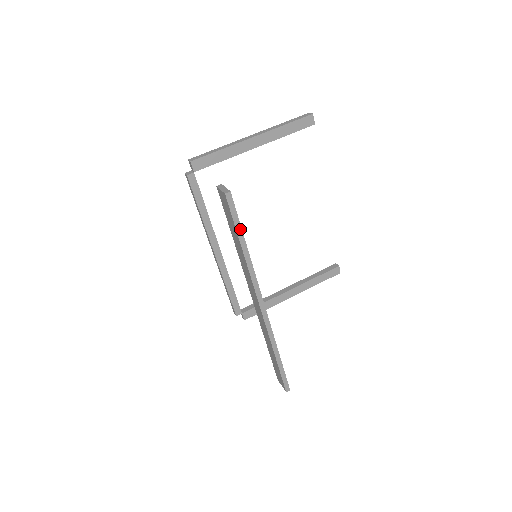
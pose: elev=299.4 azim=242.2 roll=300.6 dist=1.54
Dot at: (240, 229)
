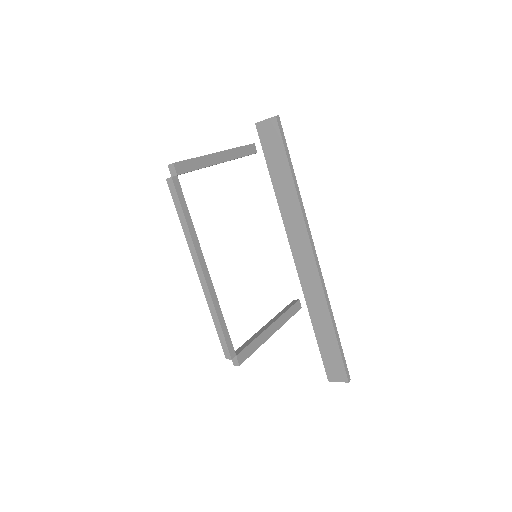
Dot at: (289, 158)
